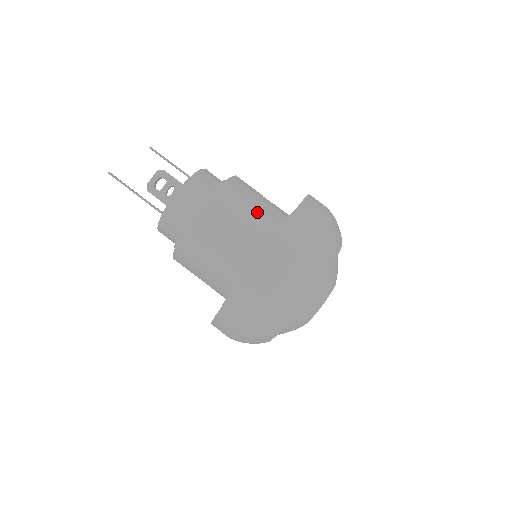
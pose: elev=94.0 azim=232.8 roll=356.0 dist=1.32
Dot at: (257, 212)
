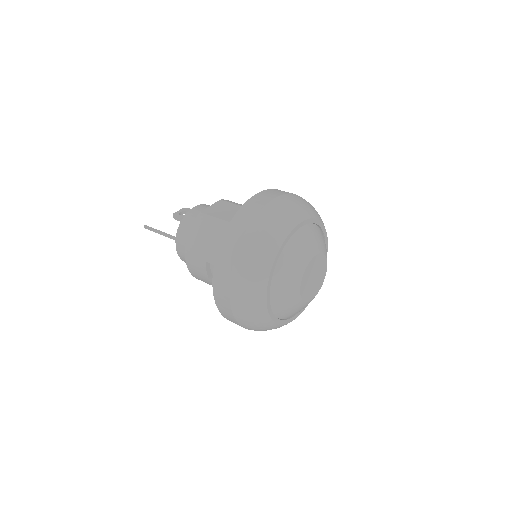
Dot at: occluded
